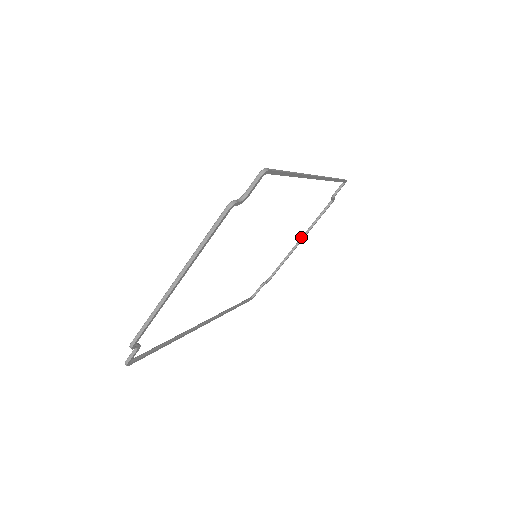
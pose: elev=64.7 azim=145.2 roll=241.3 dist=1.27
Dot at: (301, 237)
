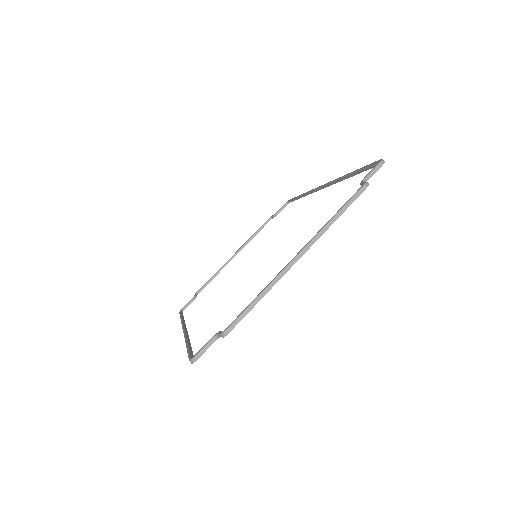
Dot at: (237, 250)
